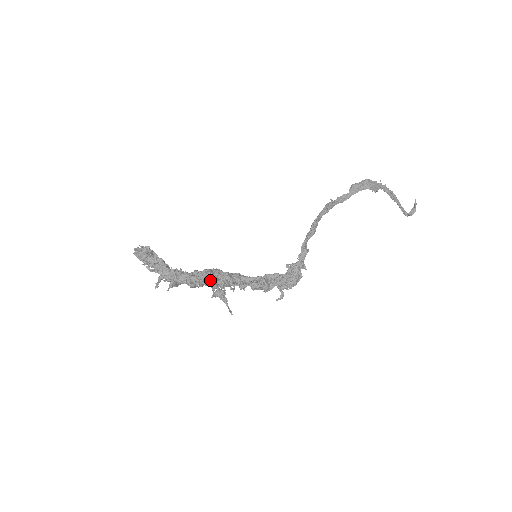
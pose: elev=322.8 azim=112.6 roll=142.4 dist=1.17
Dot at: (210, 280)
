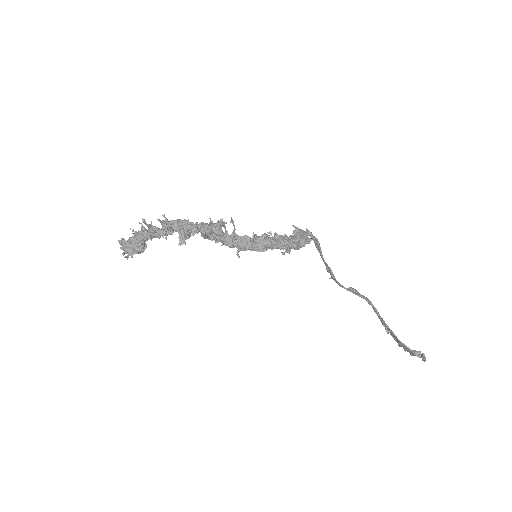
Dot at: (208, 225)
